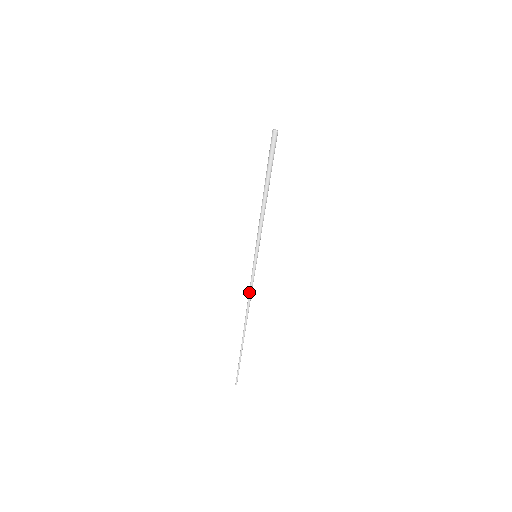
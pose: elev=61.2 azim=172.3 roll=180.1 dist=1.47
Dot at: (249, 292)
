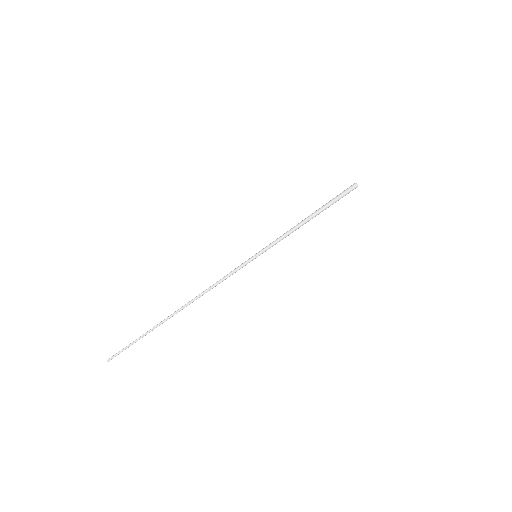
Dot at: (220, 281)
